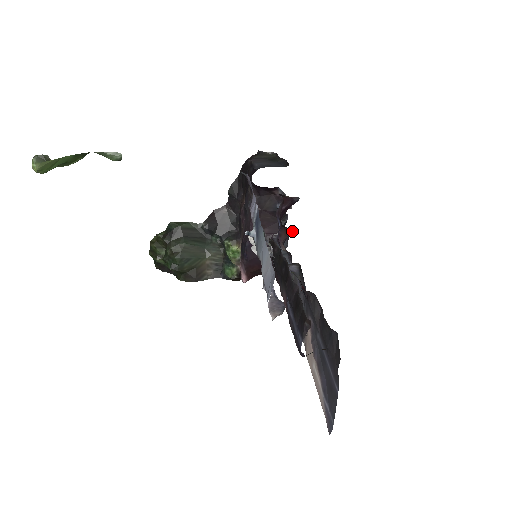
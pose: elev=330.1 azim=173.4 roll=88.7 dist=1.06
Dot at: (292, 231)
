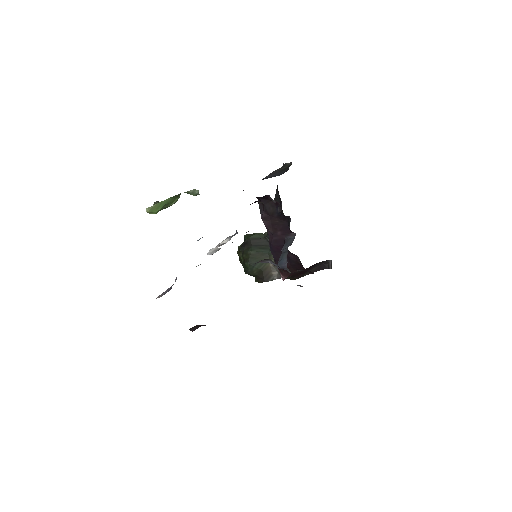
Dot at: occluded
